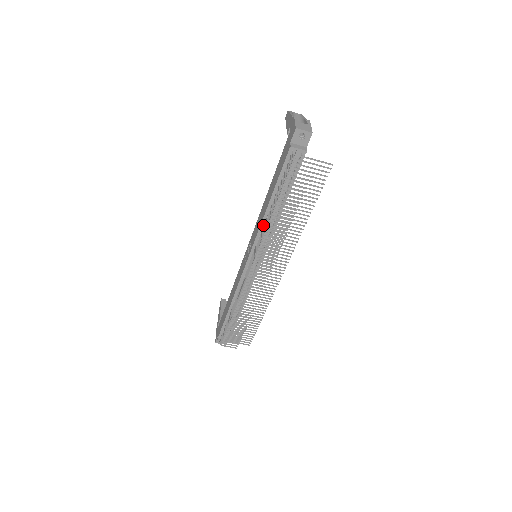
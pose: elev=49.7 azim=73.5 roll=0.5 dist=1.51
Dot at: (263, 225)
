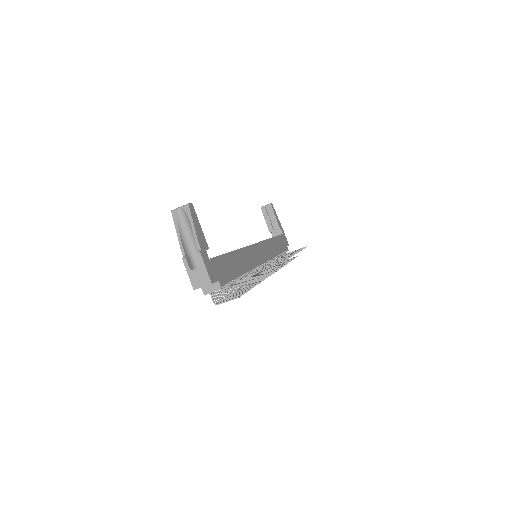
Dot at: occluded
